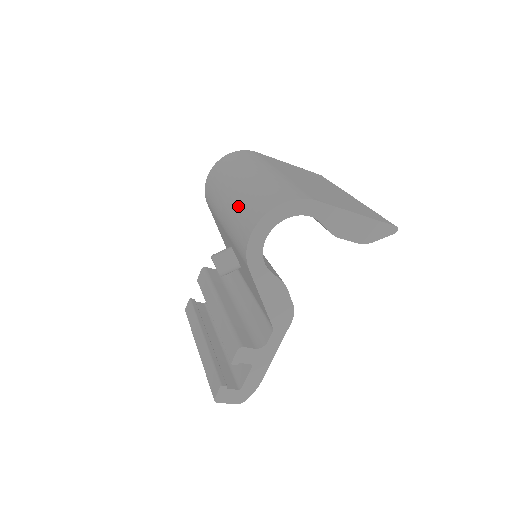
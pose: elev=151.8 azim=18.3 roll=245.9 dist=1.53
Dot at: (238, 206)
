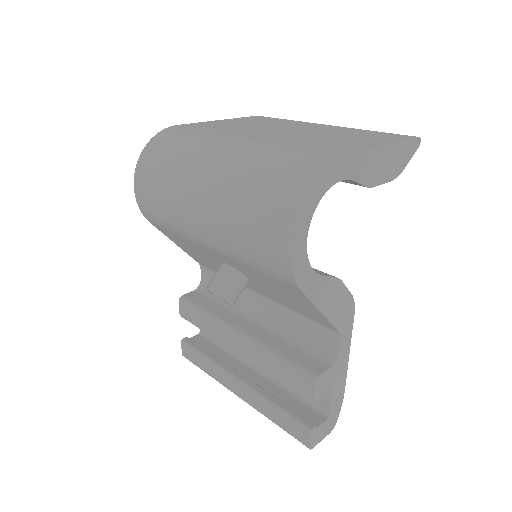
Dot at: (231, 214)
